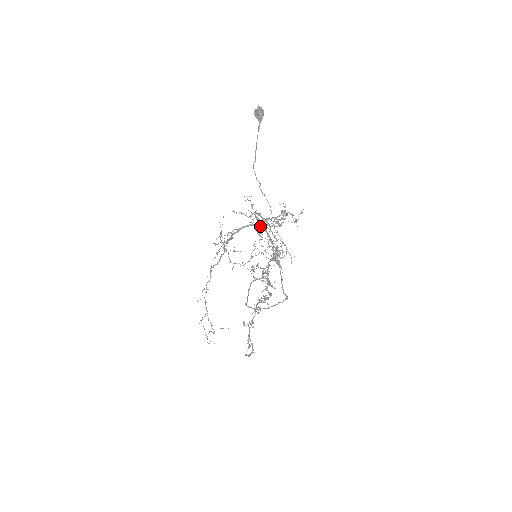
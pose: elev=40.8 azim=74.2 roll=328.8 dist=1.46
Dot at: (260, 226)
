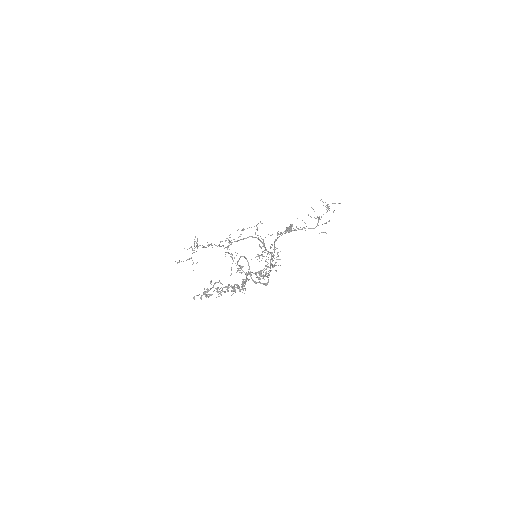
Dot at: (291, 225)
